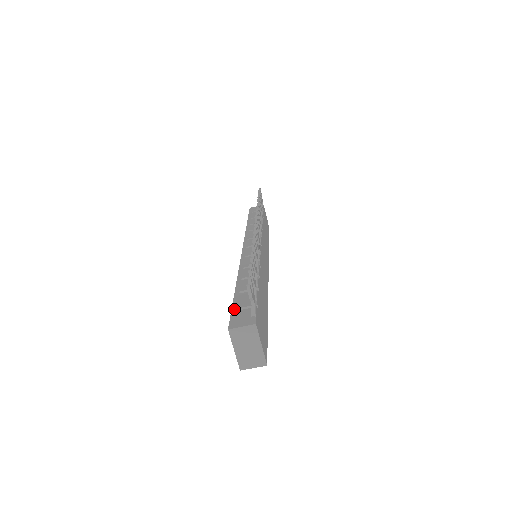
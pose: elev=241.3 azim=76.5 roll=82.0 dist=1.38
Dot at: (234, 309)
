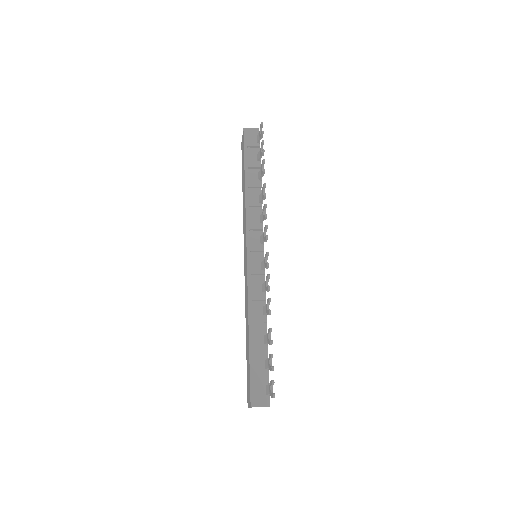
Dot at: (252, 378)
